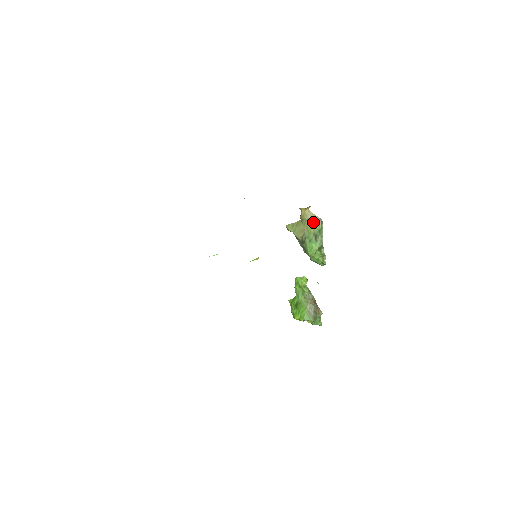
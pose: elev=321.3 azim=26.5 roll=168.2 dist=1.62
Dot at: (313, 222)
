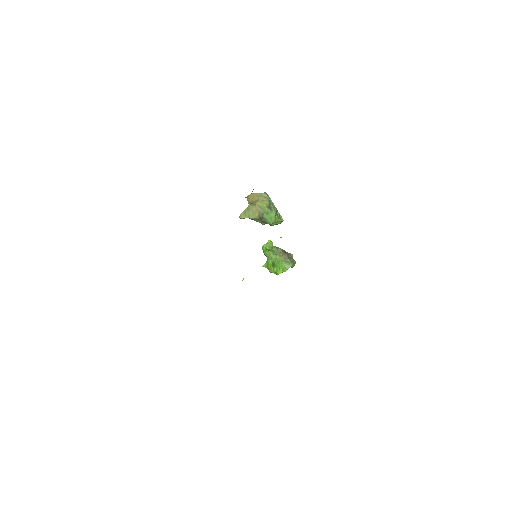
Dot at: (262, 199)
